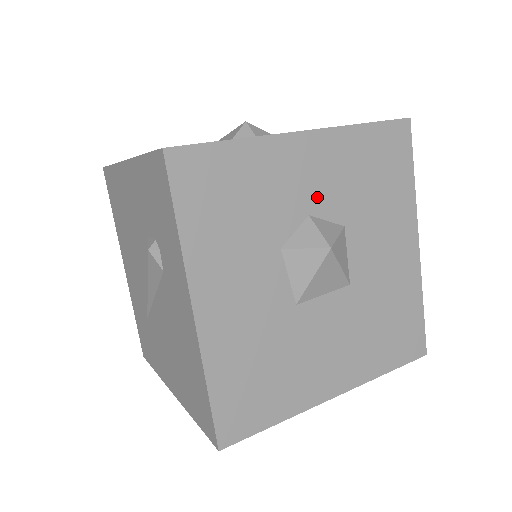
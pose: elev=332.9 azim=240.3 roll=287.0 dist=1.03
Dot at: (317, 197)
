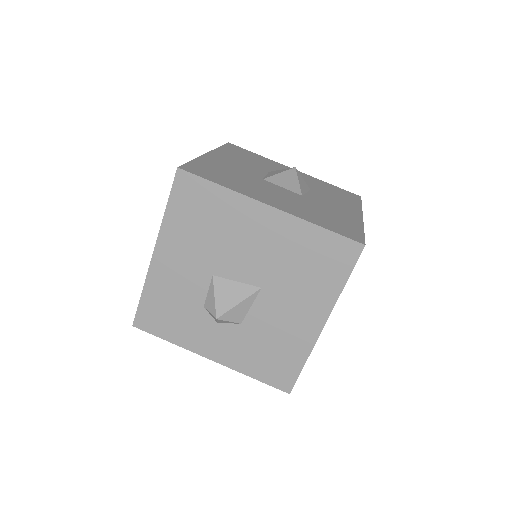
Dot at: occluded
